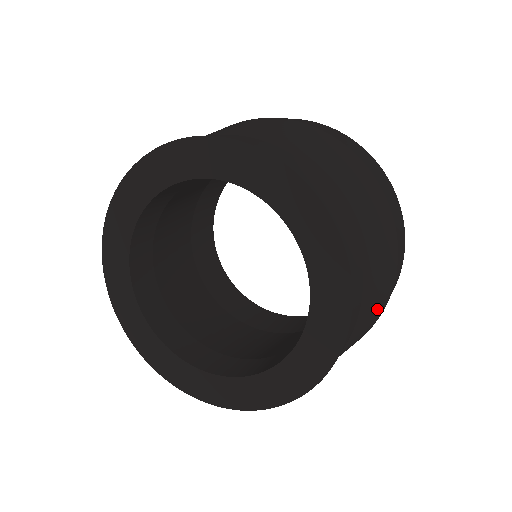
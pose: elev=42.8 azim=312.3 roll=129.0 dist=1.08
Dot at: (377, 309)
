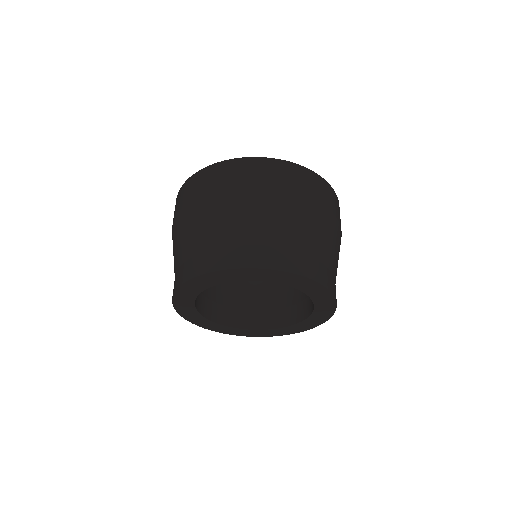
Dot at: occluded
